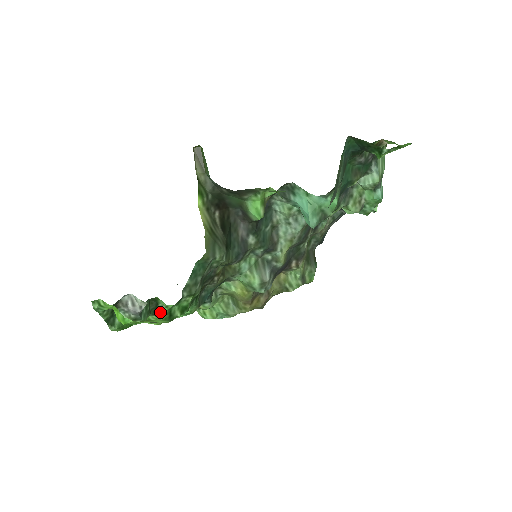
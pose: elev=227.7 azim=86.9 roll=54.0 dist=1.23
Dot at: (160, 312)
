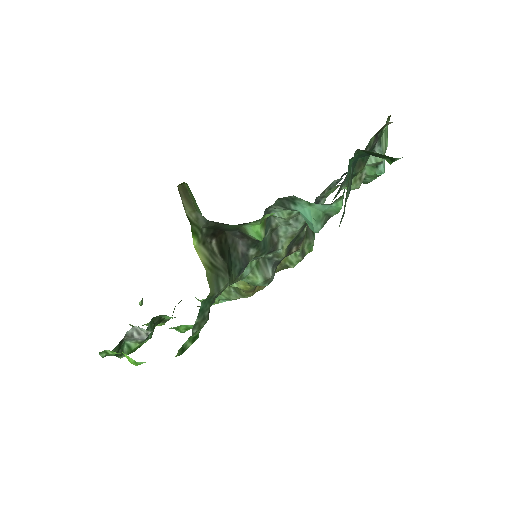
Dot at: (164, 320)
